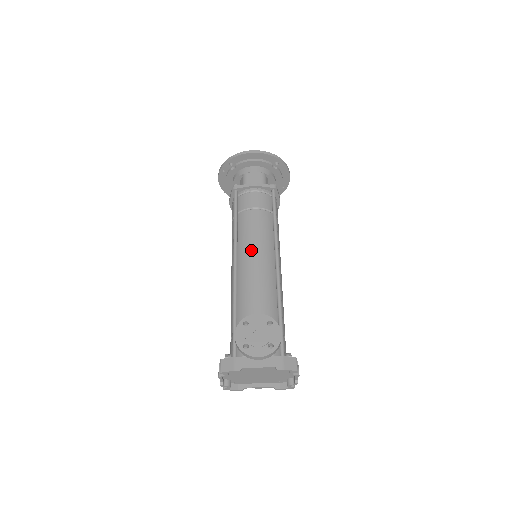
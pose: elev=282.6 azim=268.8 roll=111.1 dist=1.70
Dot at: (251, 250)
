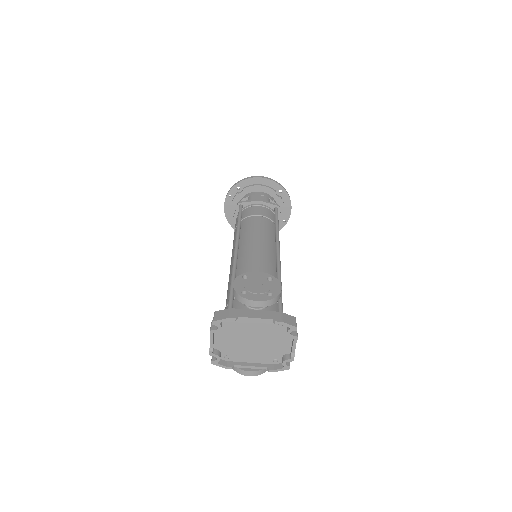
Dot at: (253, 240)
